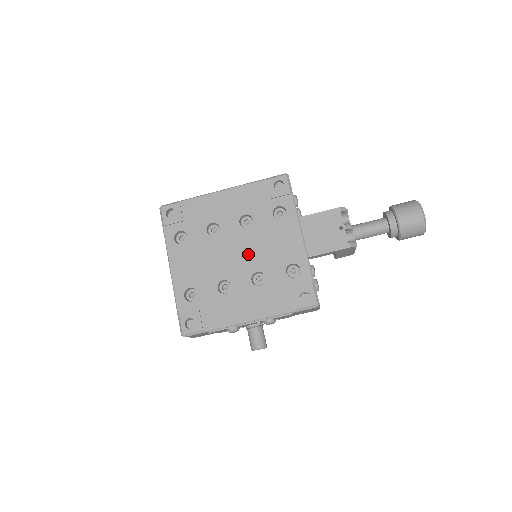
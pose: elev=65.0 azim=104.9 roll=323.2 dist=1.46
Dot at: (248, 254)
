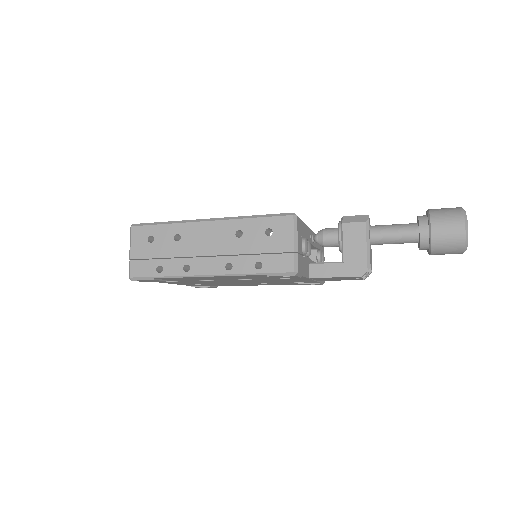
Dot at: occluded
